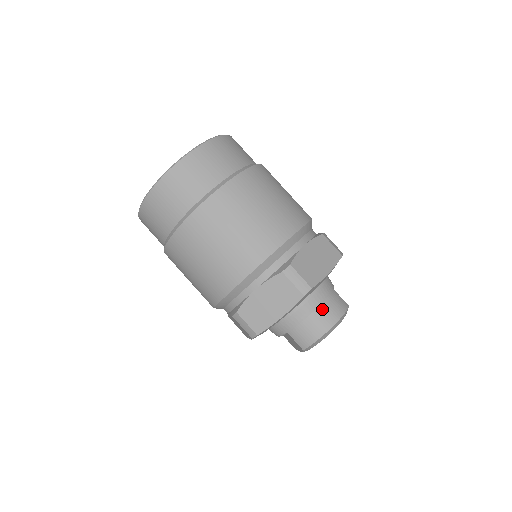
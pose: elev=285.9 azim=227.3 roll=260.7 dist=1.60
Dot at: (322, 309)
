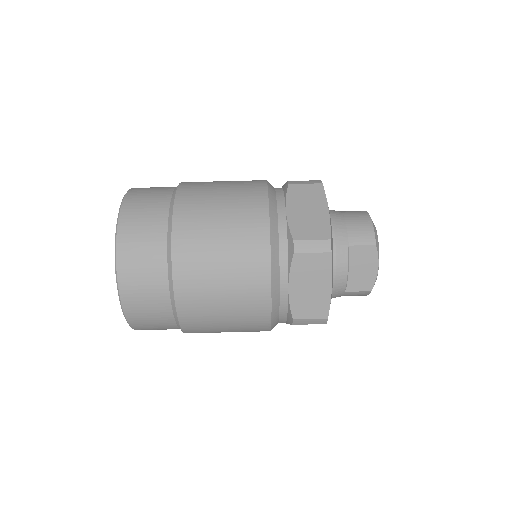
Dot at: (346, 212)
